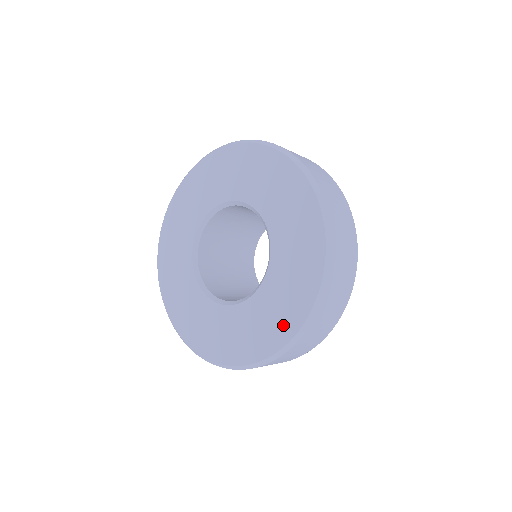
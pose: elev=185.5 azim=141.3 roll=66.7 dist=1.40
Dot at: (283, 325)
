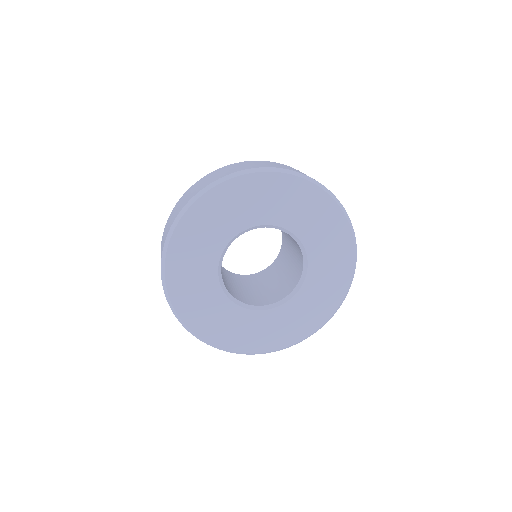
Dot at: (330, 302)
